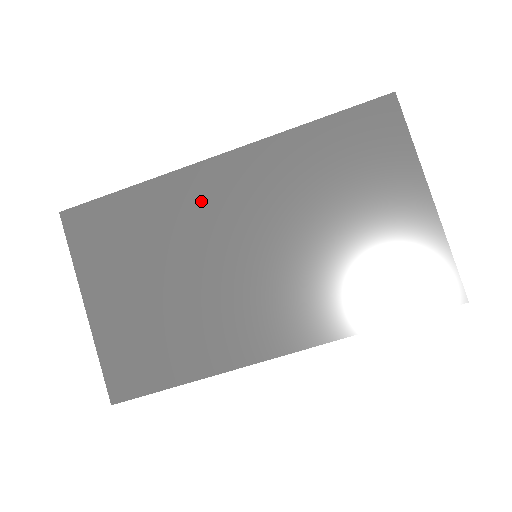
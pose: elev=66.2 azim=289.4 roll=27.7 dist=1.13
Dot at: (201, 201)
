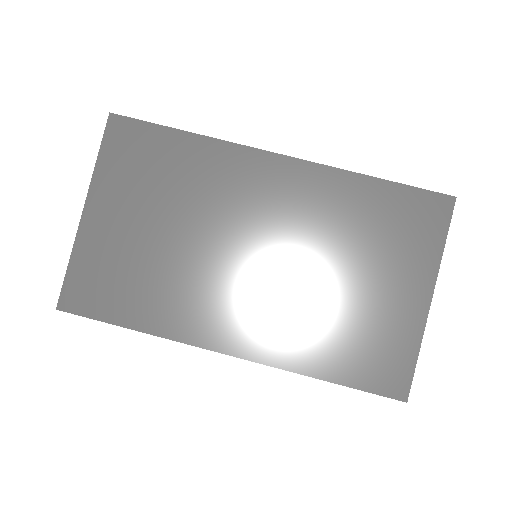
Dot at: (242, 184)
